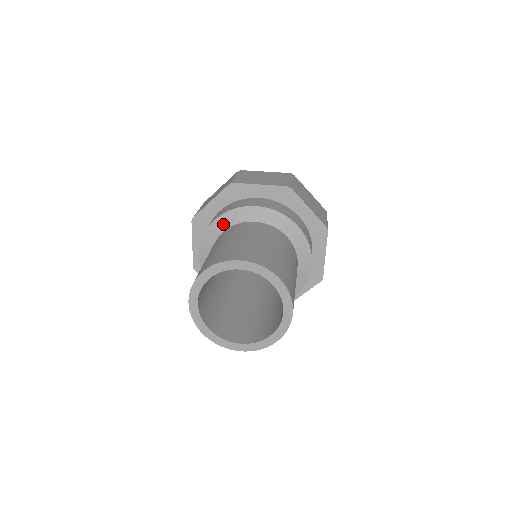
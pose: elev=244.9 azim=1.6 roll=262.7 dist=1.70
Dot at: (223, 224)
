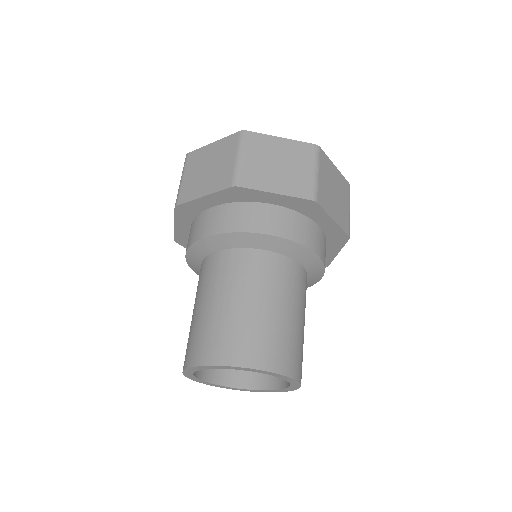
Dot at: (195, 258)
